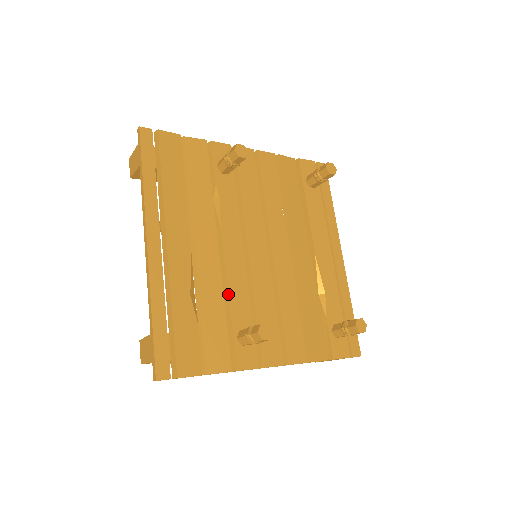
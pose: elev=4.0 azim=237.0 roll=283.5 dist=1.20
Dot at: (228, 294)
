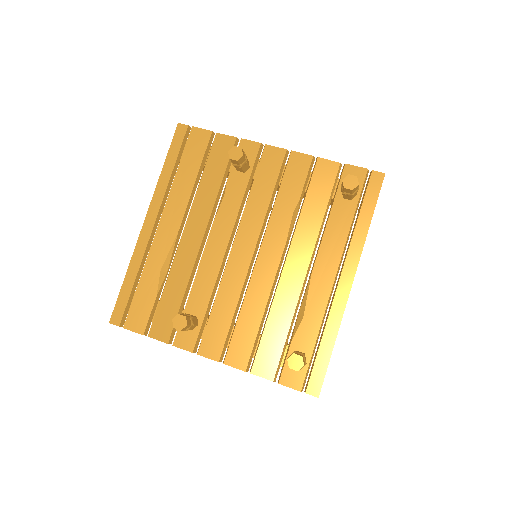
Dot at: (194, 281)
